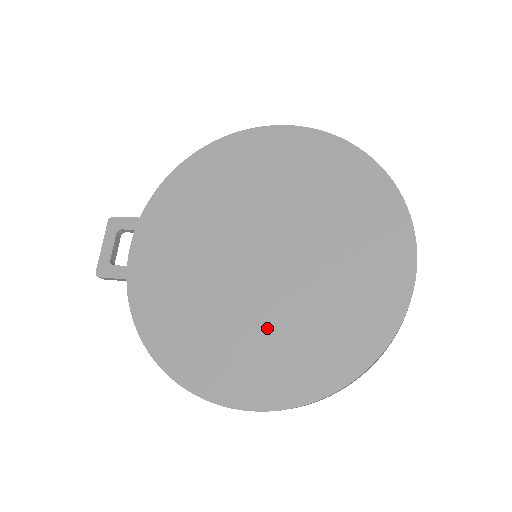
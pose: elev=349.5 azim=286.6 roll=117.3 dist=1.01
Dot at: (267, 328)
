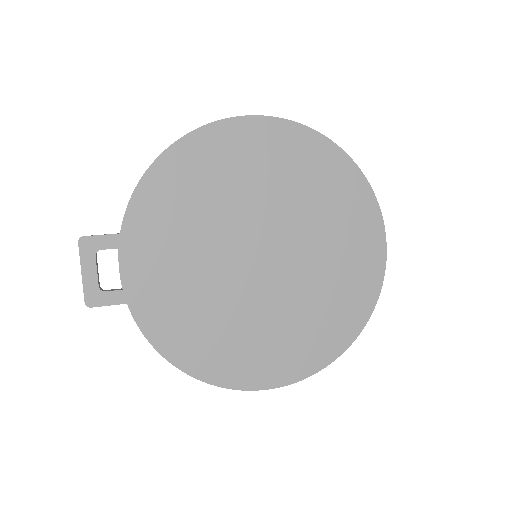
Dot at: (282, 320)
